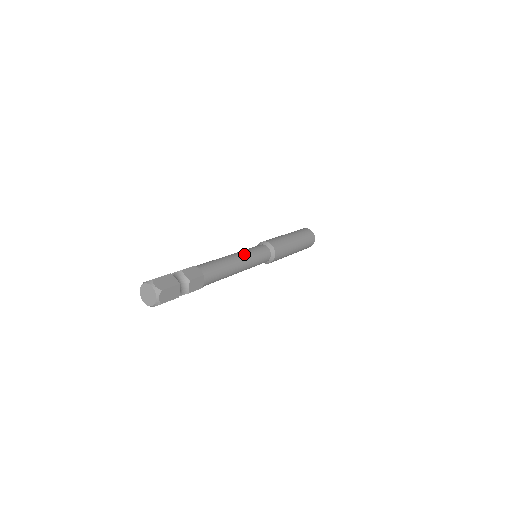
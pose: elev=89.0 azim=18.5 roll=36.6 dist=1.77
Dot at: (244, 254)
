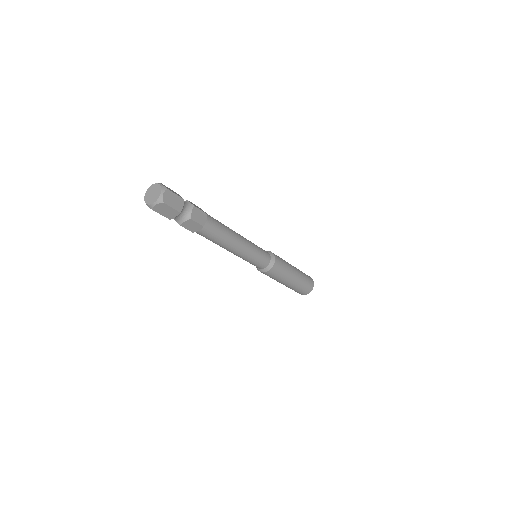
Dot at: (249, 246)
